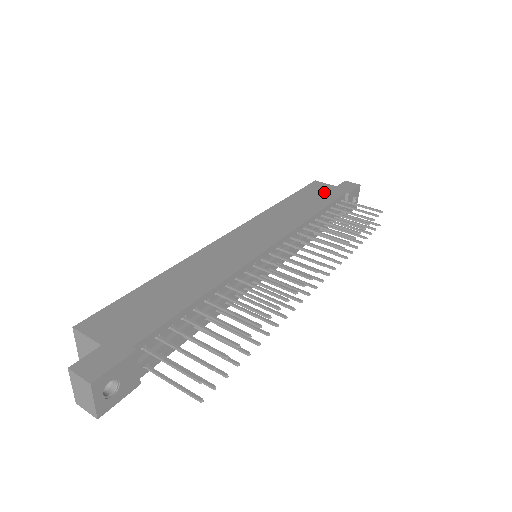
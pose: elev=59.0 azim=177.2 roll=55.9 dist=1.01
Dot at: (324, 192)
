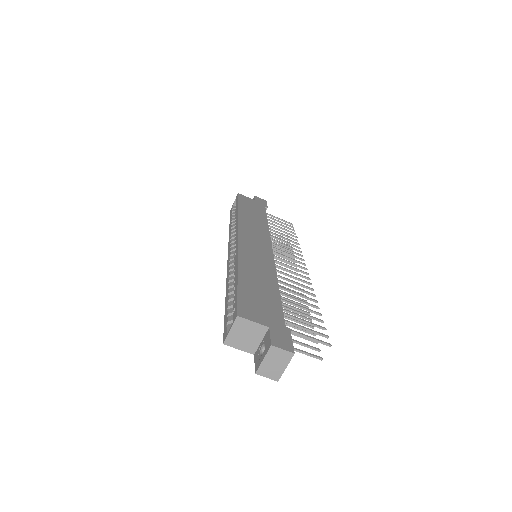
Dot at: (254, 205)
